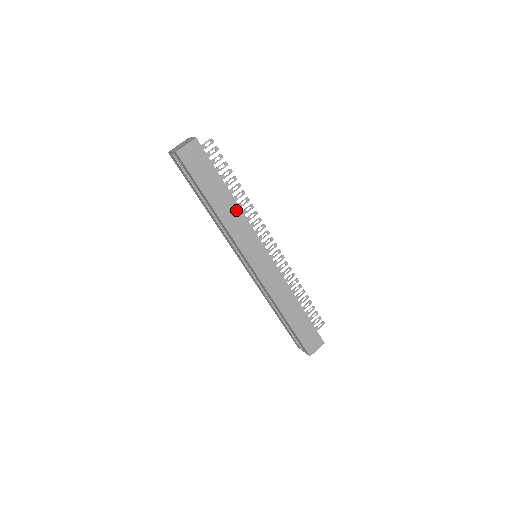
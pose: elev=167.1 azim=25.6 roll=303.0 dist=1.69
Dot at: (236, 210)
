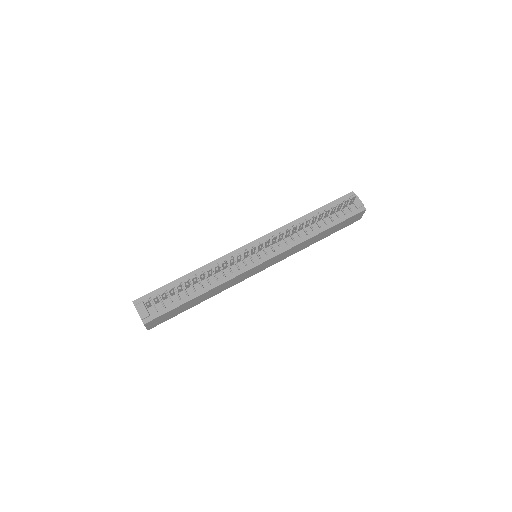
Dot at: (214, 290)
